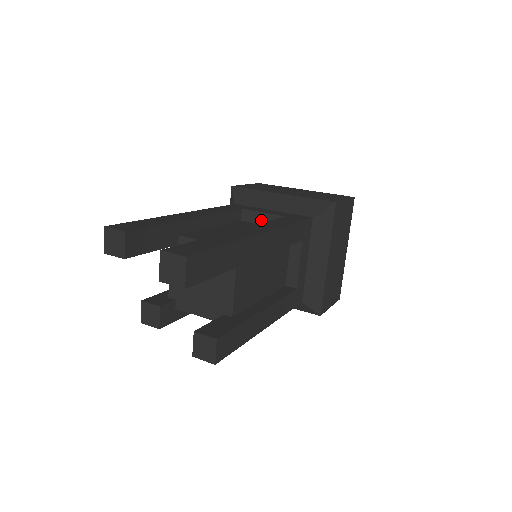
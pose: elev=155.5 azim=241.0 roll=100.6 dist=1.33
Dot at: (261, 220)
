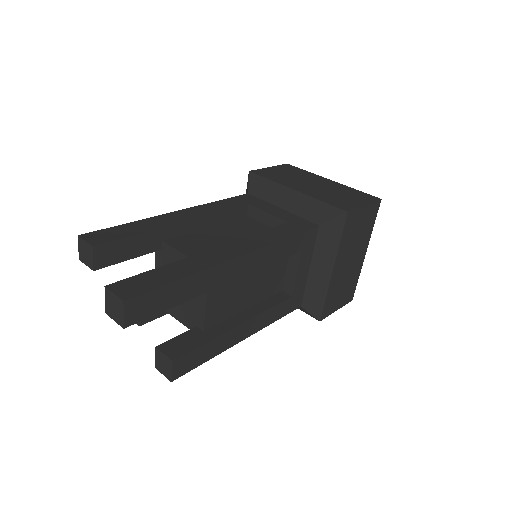
Dot at: (265, 220)
